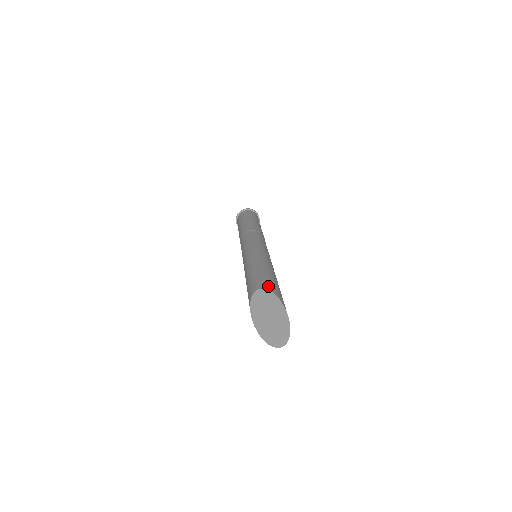
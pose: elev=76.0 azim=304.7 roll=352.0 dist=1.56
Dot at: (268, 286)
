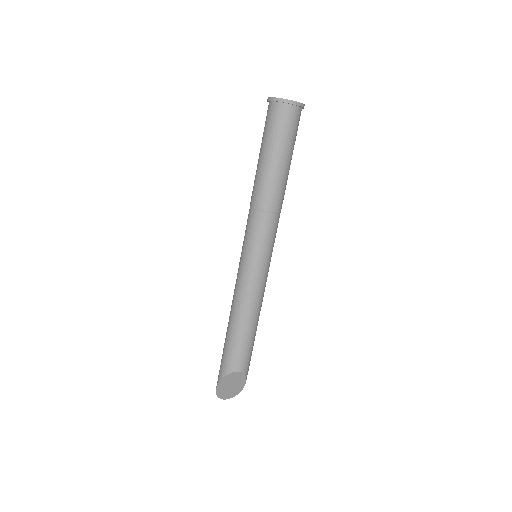
Dot at: (247, 369)
